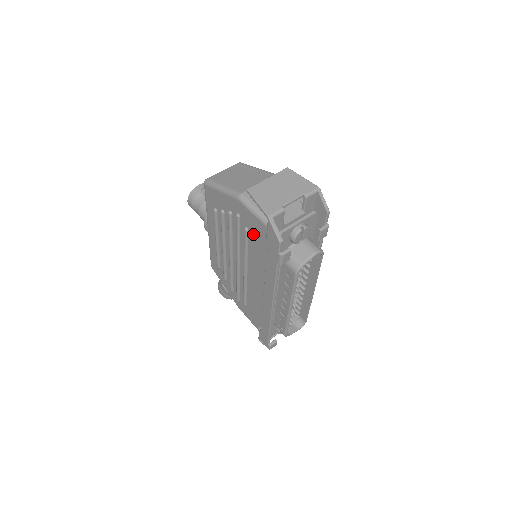
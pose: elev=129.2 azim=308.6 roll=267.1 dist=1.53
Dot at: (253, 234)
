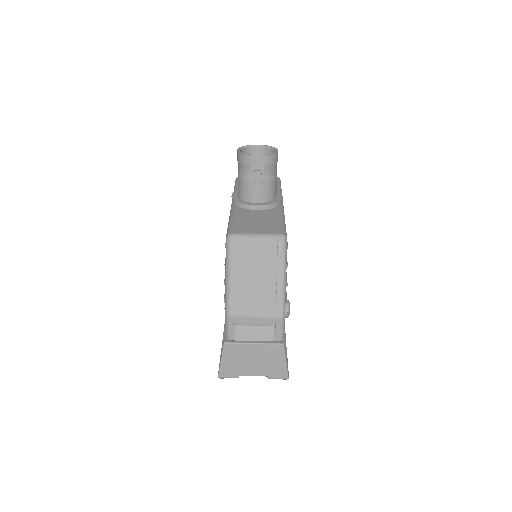
Dot at: occluded
